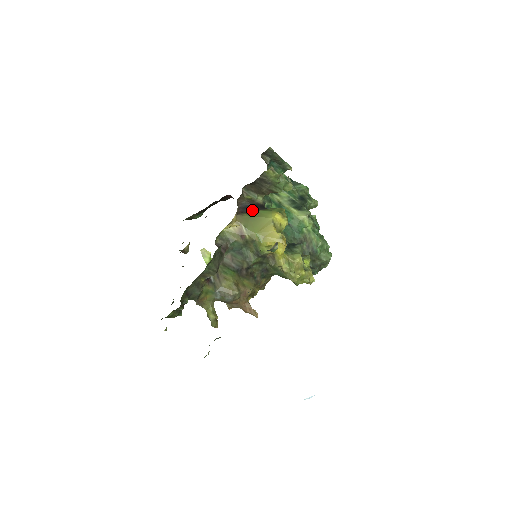
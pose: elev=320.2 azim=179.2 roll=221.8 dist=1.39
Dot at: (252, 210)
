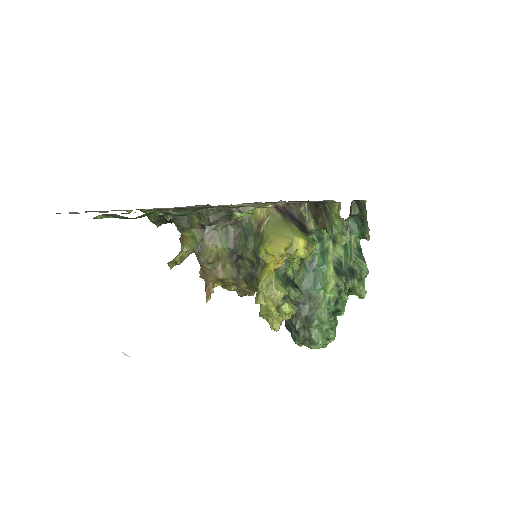
Dot at: (291, 219)
